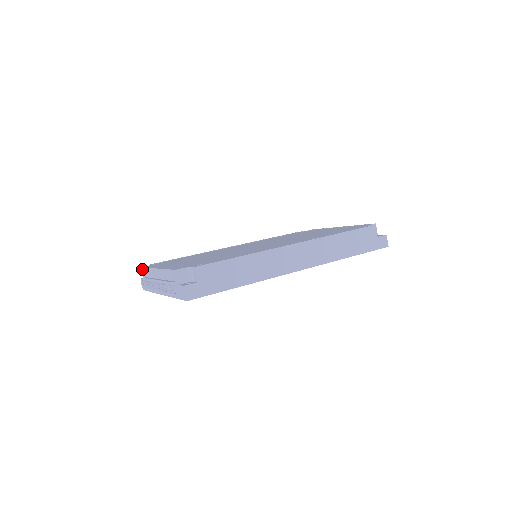
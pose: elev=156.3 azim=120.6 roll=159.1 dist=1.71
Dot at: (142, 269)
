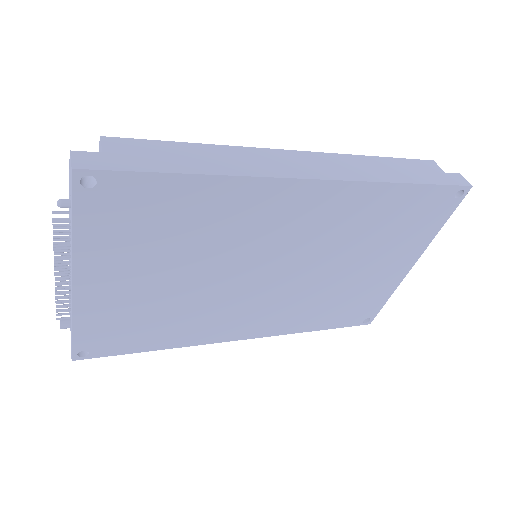
Dot at: (69, 312)
